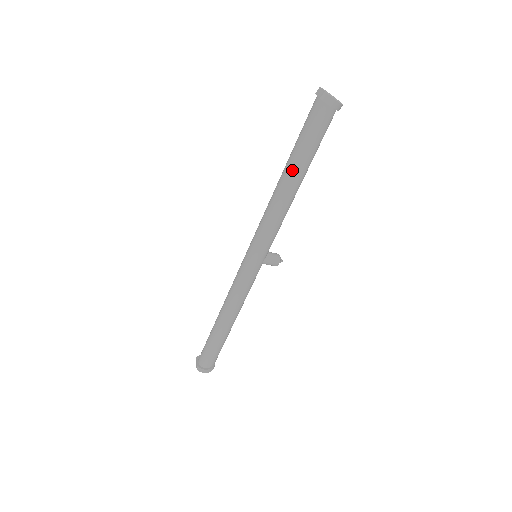
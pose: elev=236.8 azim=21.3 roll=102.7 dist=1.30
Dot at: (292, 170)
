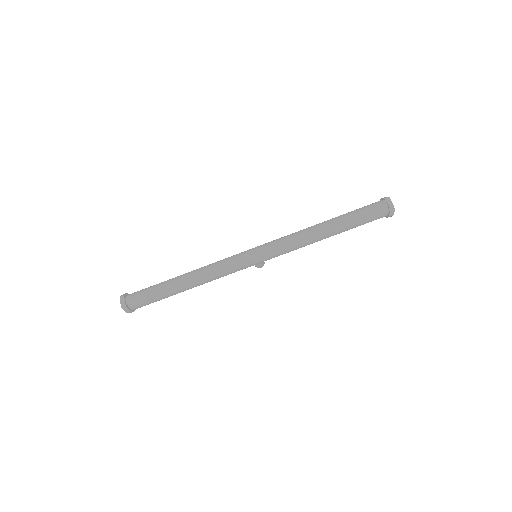
Dot at: (337, 229)
